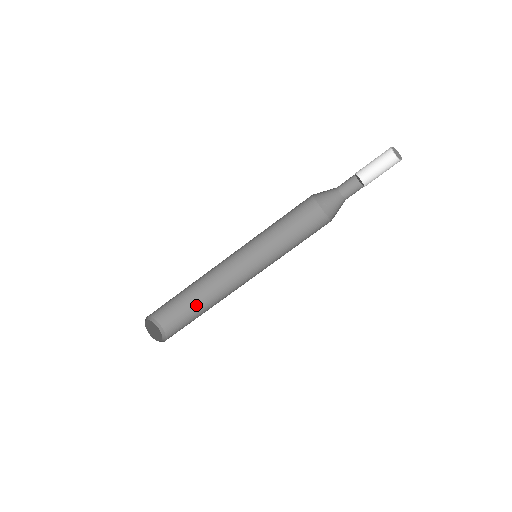
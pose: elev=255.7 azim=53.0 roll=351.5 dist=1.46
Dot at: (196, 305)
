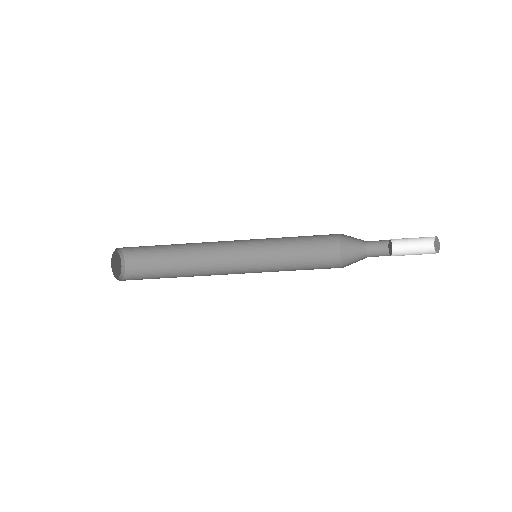
Dot at: (168, 248)
